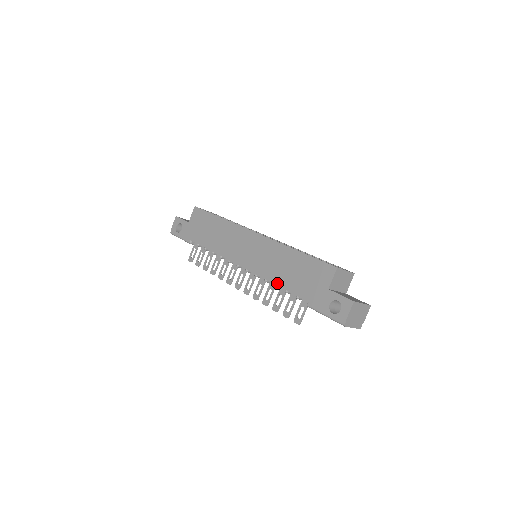
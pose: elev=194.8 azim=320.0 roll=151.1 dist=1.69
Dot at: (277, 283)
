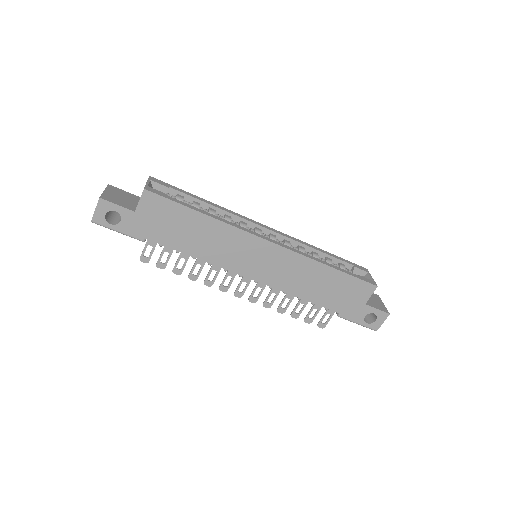
Dot at: (304, 298)
